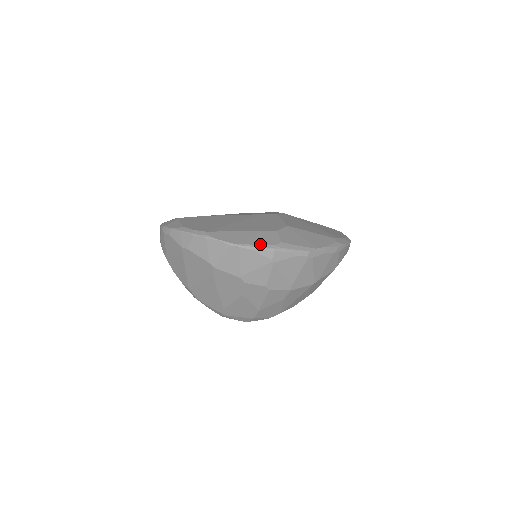
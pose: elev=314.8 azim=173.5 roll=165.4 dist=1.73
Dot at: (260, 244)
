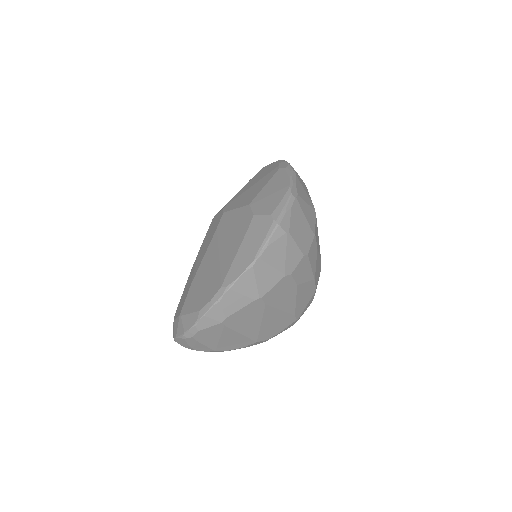
Dot at: (265, 236)
